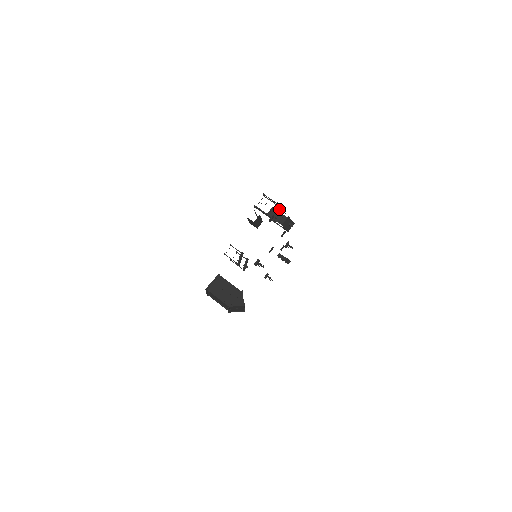
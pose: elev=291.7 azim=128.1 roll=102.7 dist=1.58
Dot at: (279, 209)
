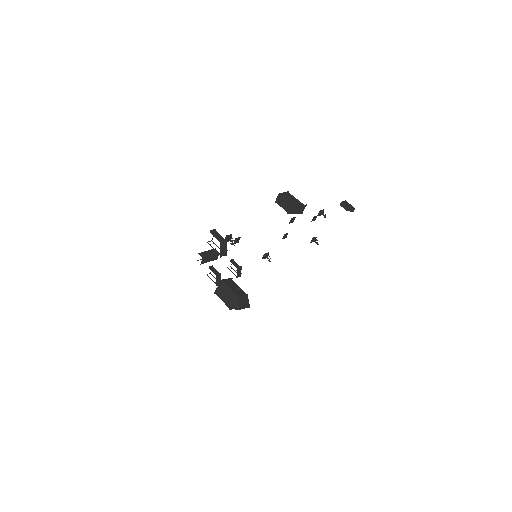
Dot at: (230, 241)
